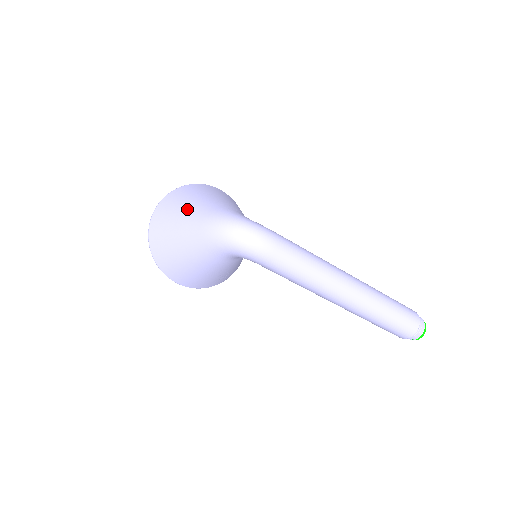
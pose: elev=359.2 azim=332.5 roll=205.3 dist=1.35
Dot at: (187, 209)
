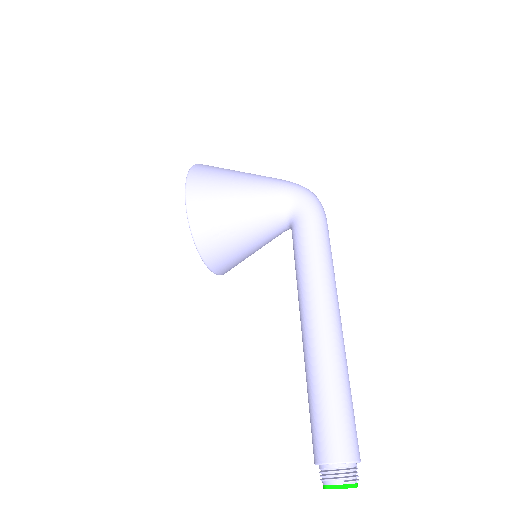
Dot at: occluded
